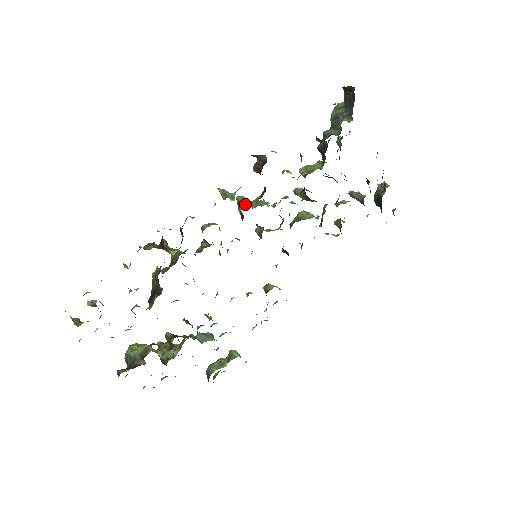
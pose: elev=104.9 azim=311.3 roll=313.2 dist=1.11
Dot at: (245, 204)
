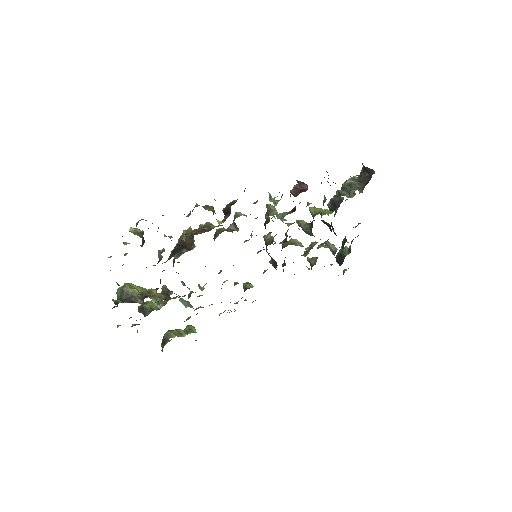
Dot at: (276, 213)
